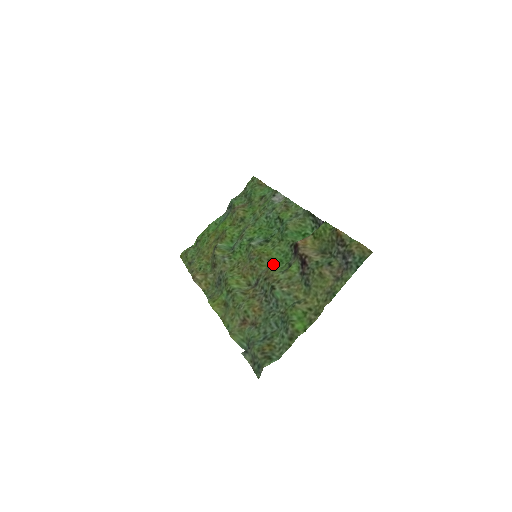
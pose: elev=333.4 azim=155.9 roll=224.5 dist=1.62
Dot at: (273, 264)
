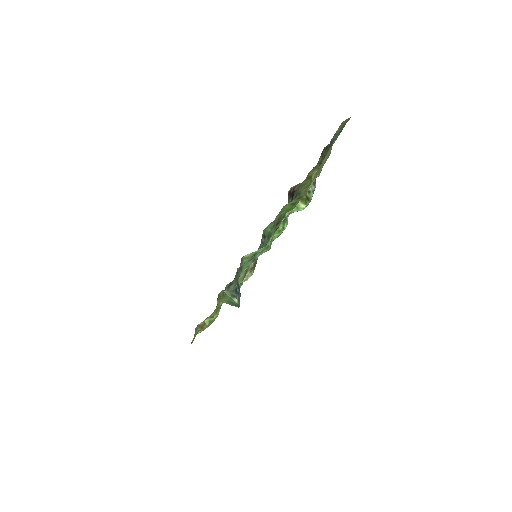
Dot at: occluded
